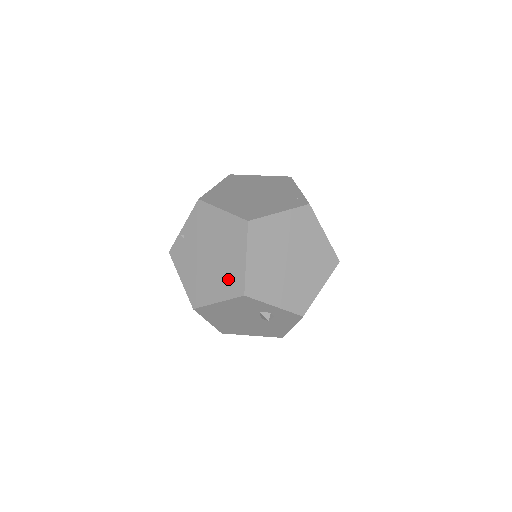
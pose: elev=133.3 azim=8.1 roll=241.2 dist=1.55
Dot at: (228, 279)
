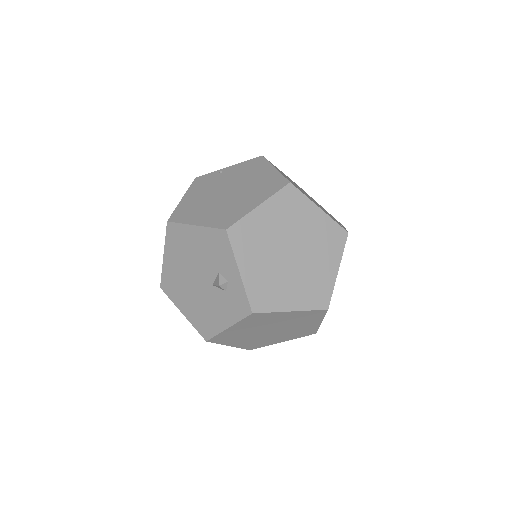
Dot at: (225, 213)
